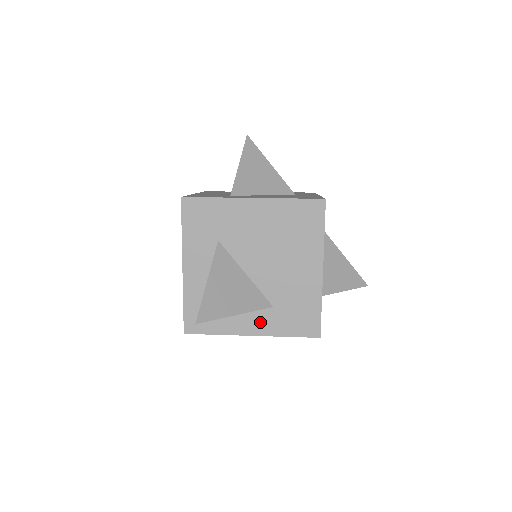
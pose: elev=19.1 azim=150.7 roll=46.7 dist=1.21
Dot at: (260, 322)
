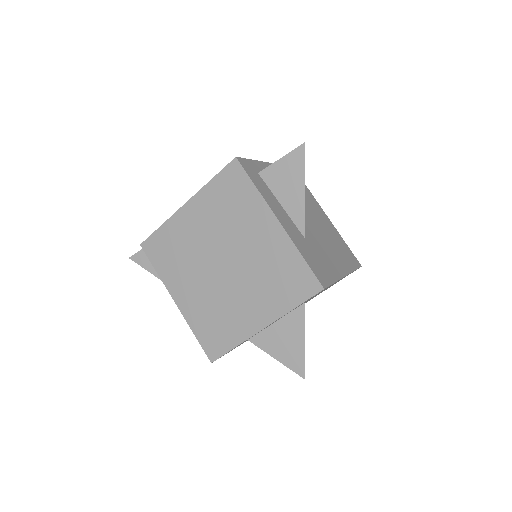
Dot at: (291, 228)
